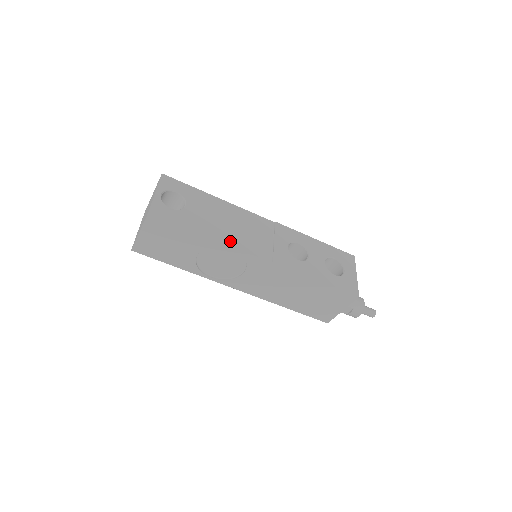
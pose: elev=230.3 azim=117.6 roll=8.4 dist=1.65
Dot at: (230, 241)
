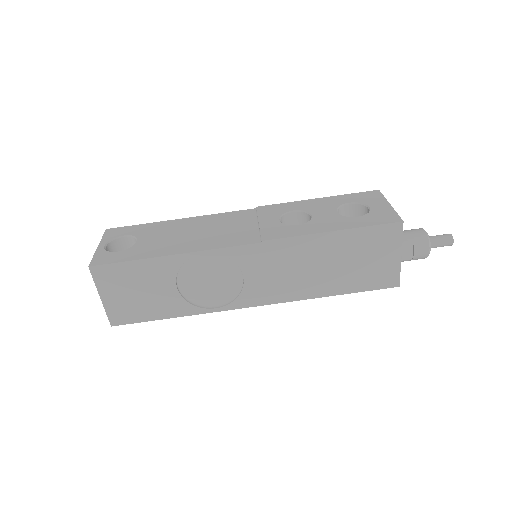
Dot at: (198, 247)
